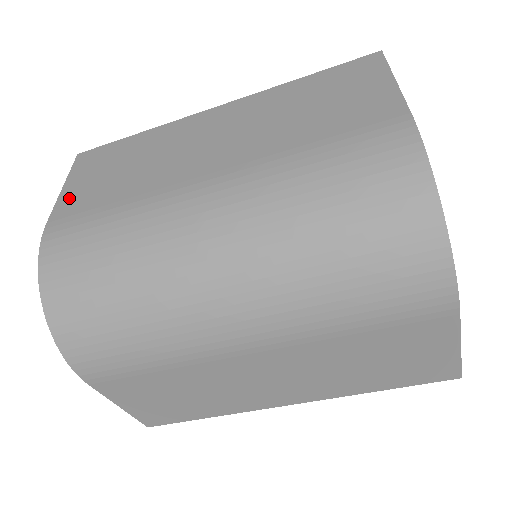
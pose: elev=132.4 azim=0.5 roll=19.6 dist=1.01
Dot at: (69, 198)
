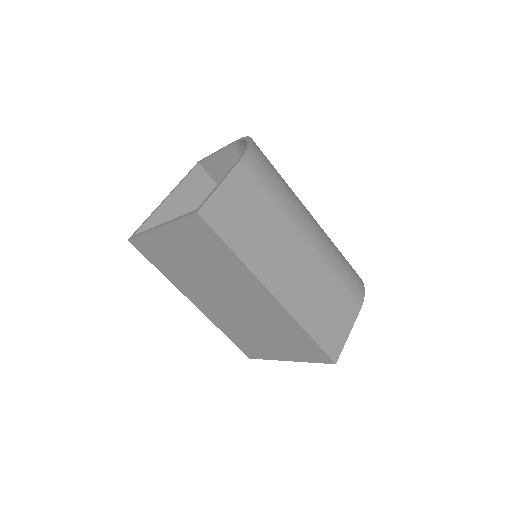
Dot at: occluded
